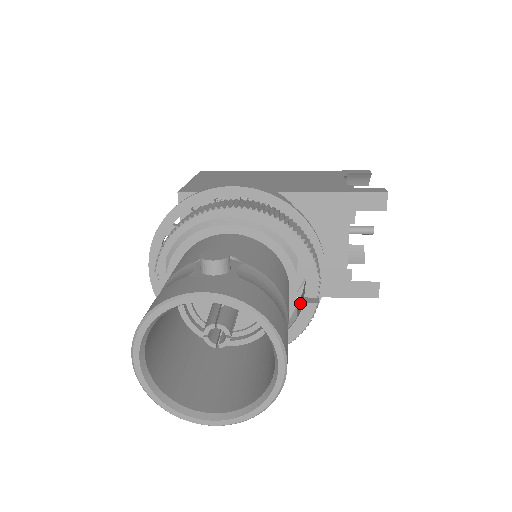
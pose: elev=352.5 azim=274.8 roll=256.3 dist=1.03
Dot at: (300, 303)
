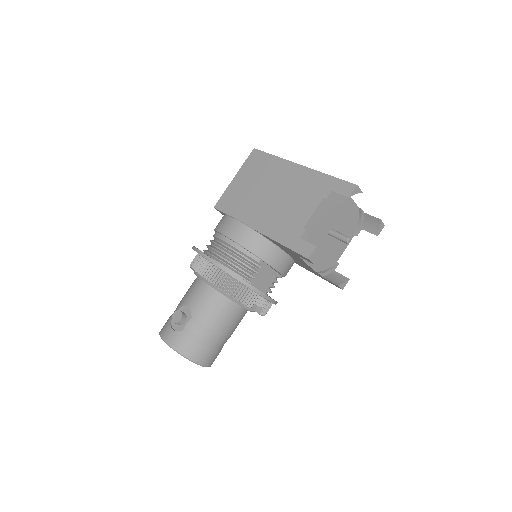
Dot at: occluded
